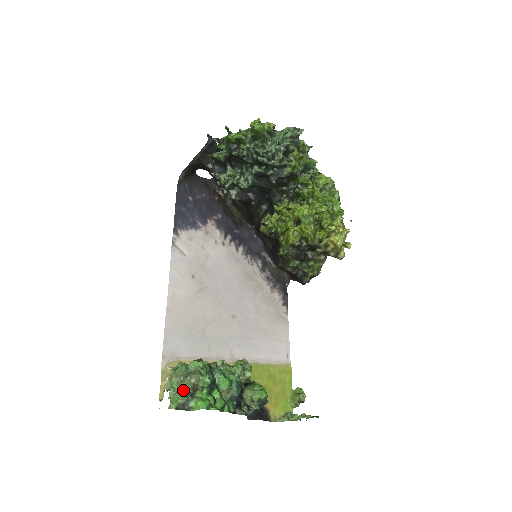
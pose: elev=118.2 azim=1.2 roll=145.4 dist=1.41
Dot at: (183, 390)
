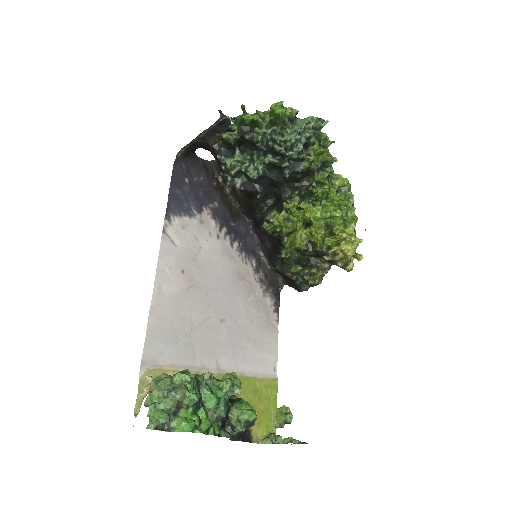
Dot at: (165, 407)
